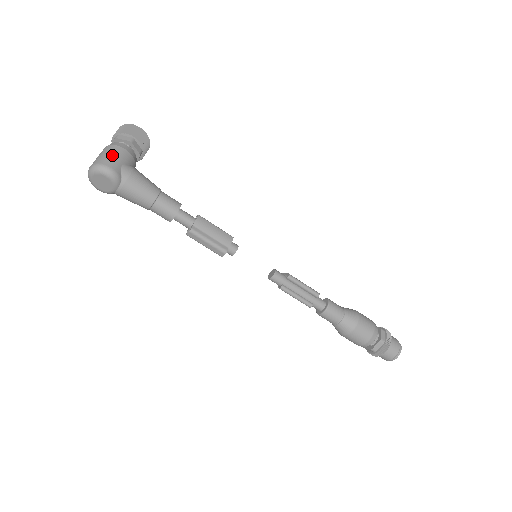
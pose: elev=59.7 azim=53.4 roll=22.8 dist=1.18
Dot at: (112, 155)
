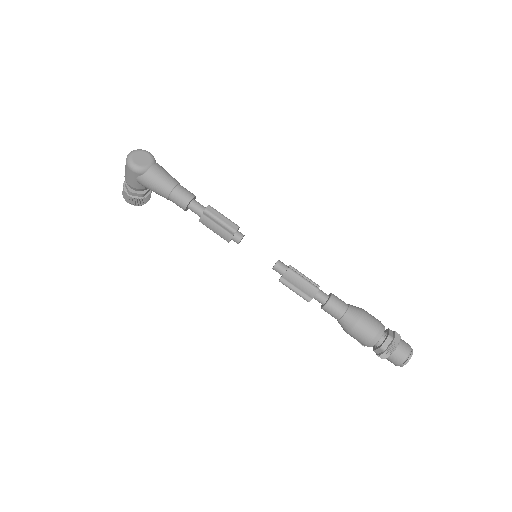
Dot at: occluded
